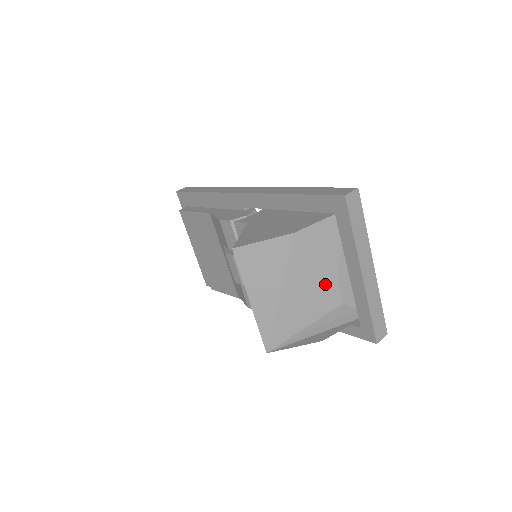
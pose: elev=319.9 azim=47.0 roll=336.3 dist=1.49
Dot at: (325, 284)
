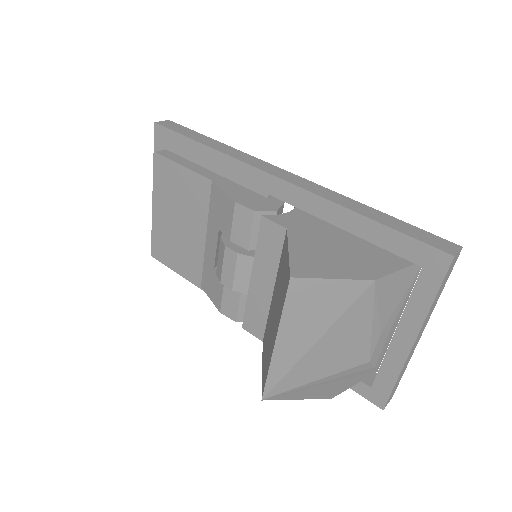
Dot at: (367, 340)
